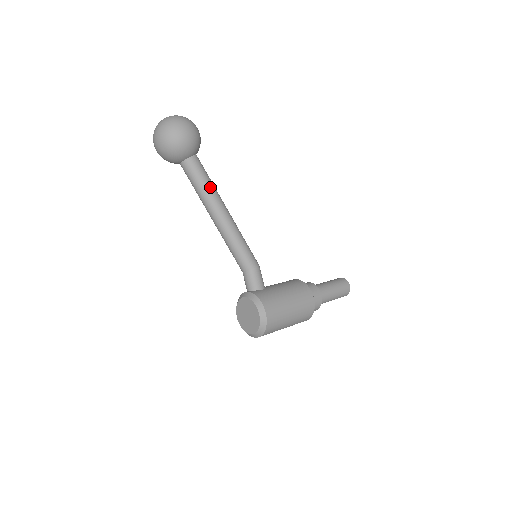
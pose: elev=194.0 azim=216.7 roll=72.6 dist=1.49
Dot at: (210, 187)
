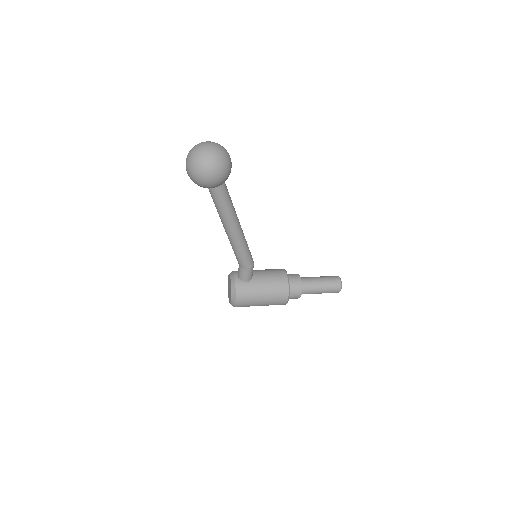
Dot at: (225, 212)
